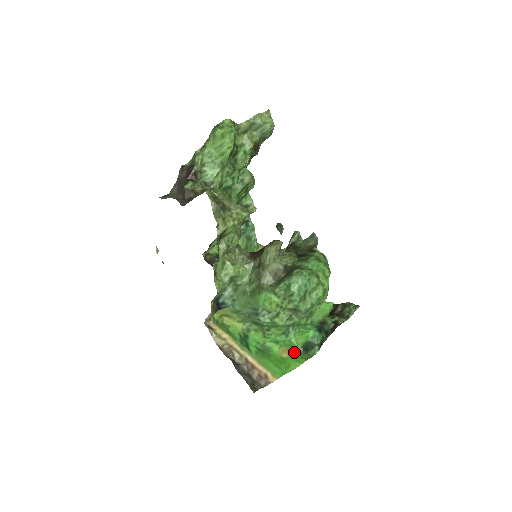
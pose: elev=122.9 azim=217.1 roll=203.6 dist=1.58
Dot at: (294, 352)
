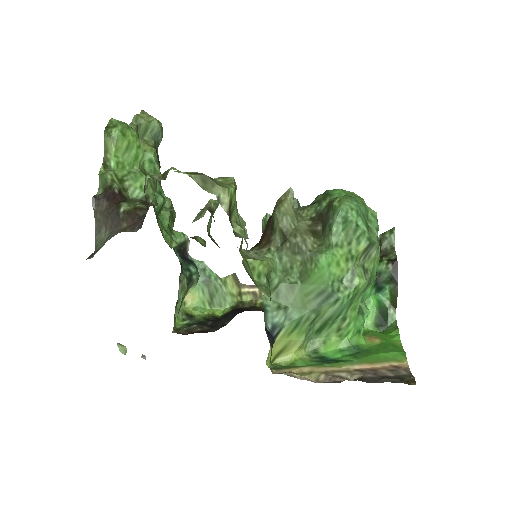
Dot at: (377, 334)
